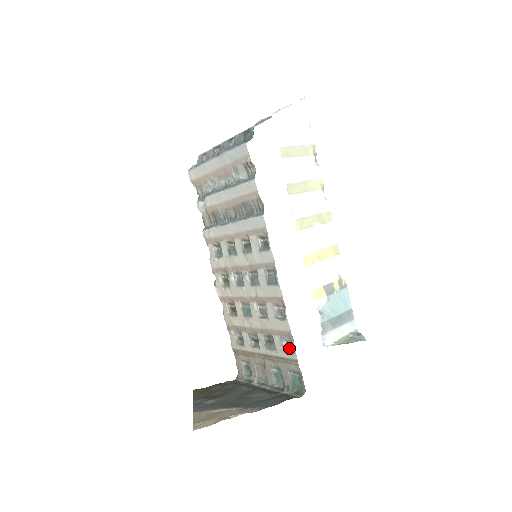
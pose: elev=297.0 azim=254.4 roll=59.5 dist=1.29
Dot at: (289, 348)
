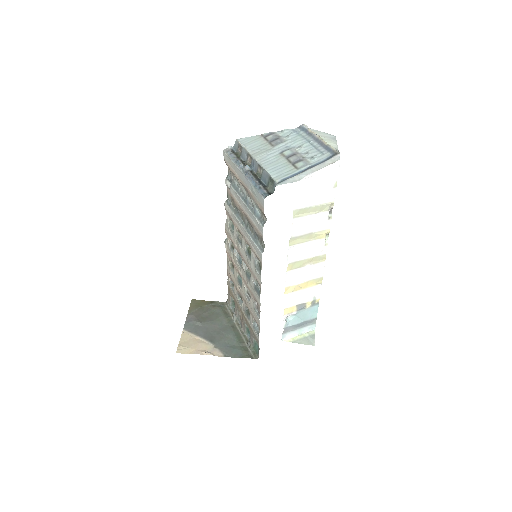
Dot at: (257, 329)
